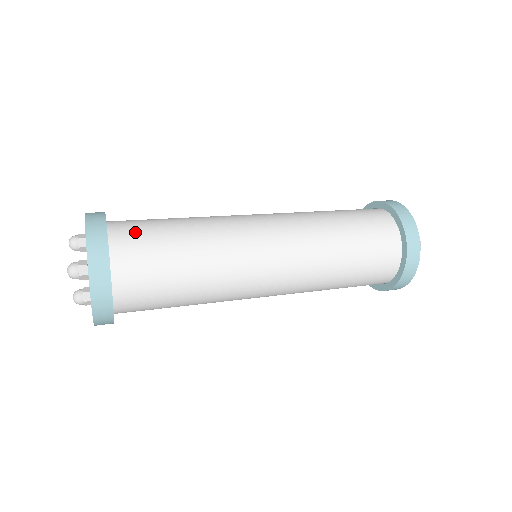
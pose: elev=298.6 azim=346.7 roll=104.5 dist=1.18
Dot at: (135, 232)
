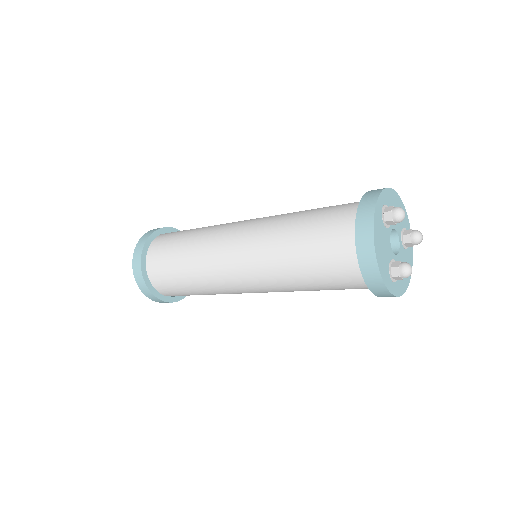
Dot at: occluded
